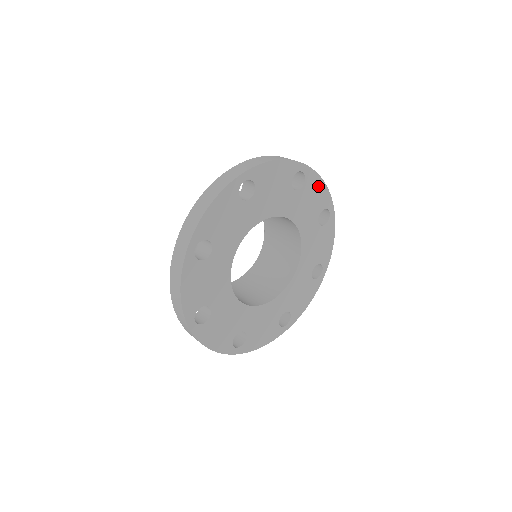
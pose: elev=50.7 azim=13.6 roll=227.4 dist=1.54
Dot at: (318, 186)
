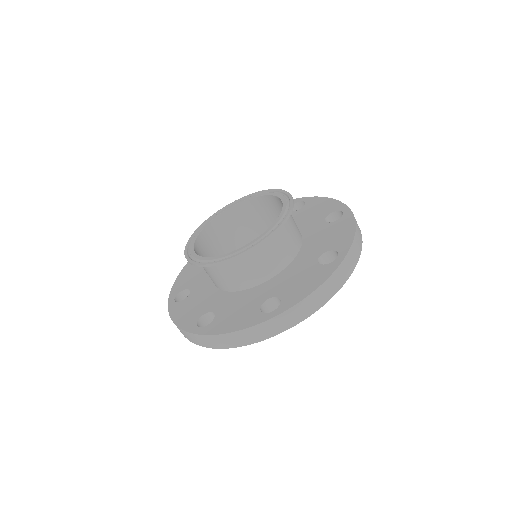
Dot at: occluded
